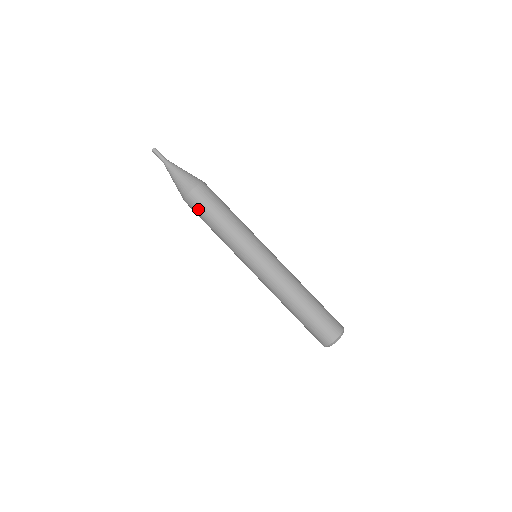
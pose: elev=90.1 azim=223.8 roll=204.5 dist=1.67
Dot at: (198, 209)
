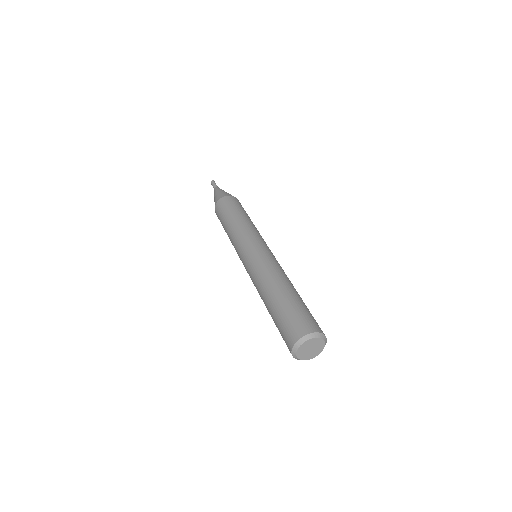
Dot at: (223, 209)
